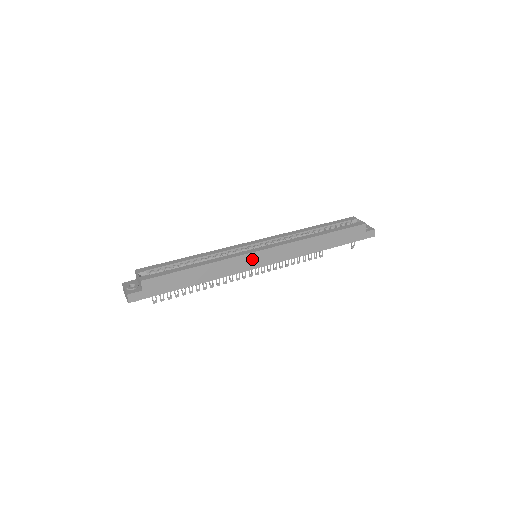
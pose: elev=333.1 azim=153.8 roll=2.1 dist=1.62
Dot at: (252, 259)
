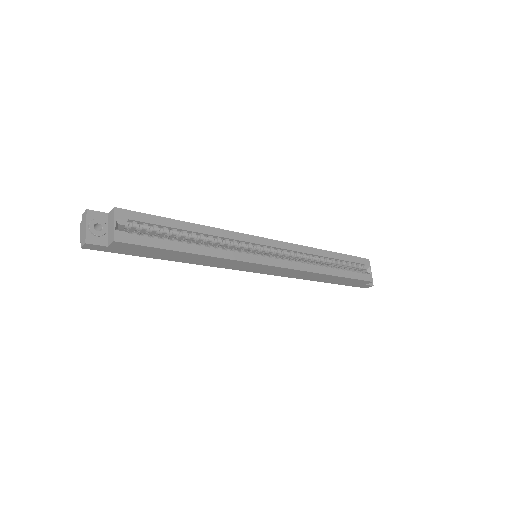
Dot at: (251, 266)
